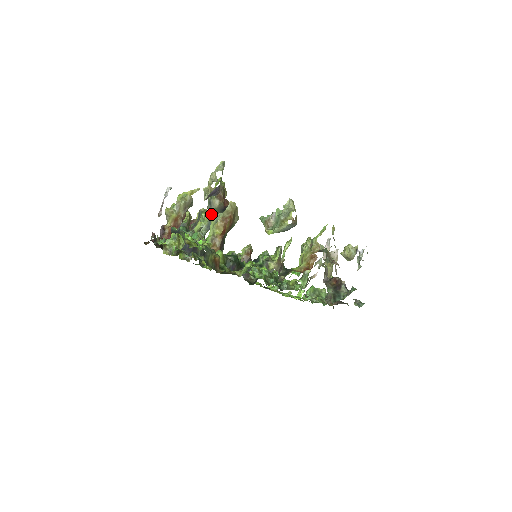
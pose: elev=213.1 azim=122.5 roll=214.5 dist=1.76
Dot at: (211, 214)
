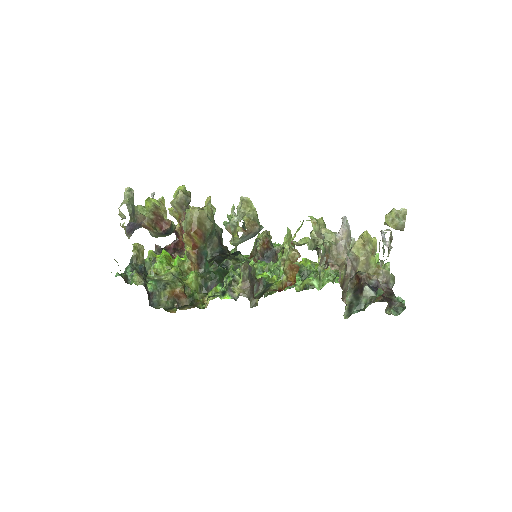
Dot at: occluded
